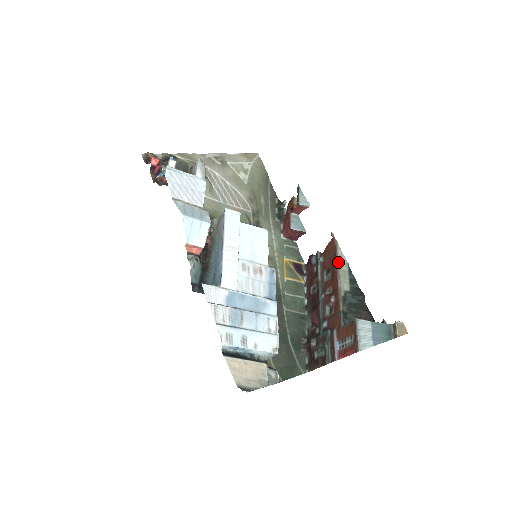
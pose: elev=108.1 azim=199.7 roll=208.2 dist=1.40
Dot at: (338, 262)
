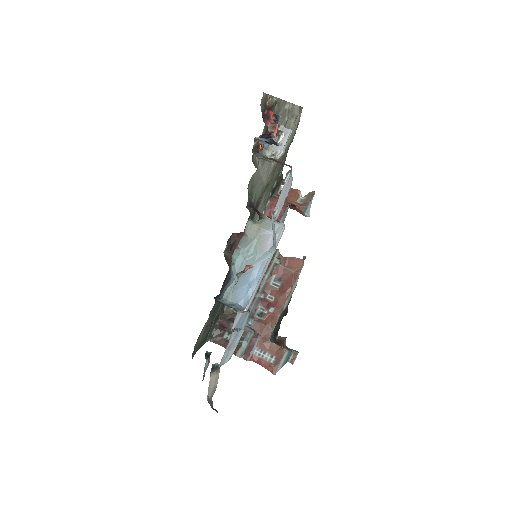
Dot at: (294, 285)
